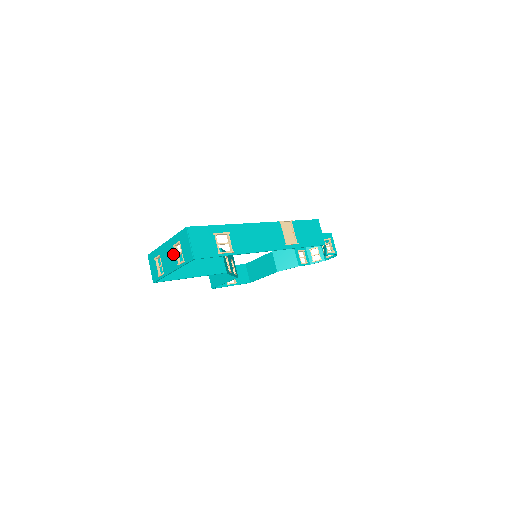
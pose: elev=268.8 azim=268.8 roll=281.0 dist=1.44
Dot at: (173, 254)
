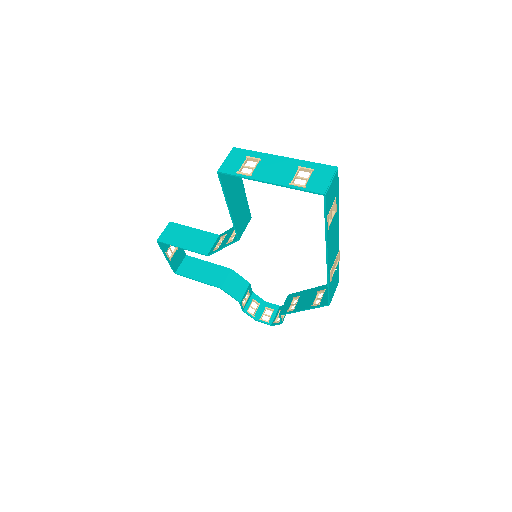
Dot at: (289, 172)
